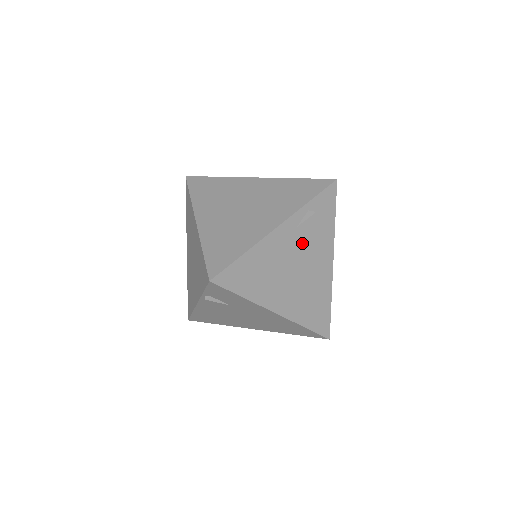
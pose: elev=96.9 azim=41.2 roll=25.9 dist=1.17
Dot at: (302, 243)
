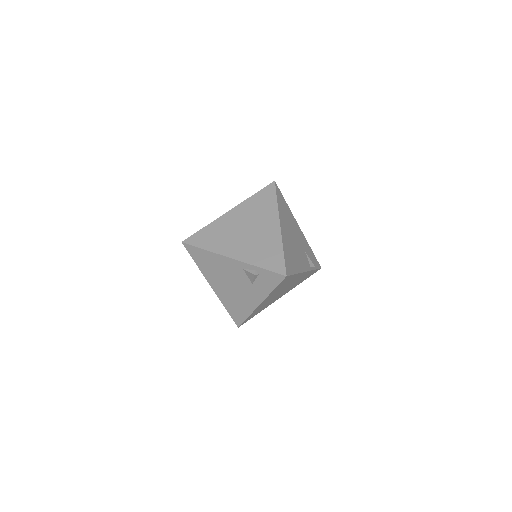
Dot at: (243, 278)
